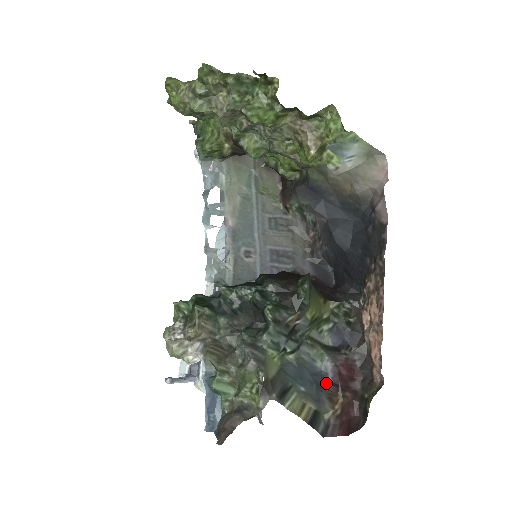
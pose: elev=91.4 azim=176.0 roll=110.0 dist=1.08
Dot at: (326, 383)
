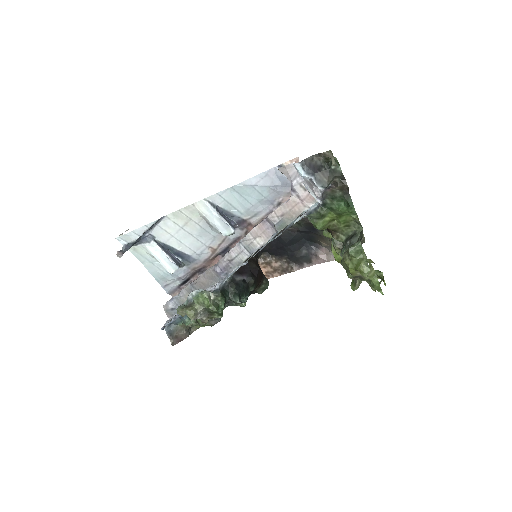
Dot at: occluded
